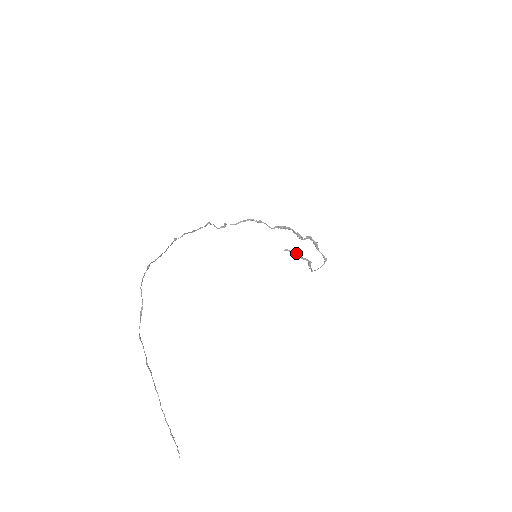
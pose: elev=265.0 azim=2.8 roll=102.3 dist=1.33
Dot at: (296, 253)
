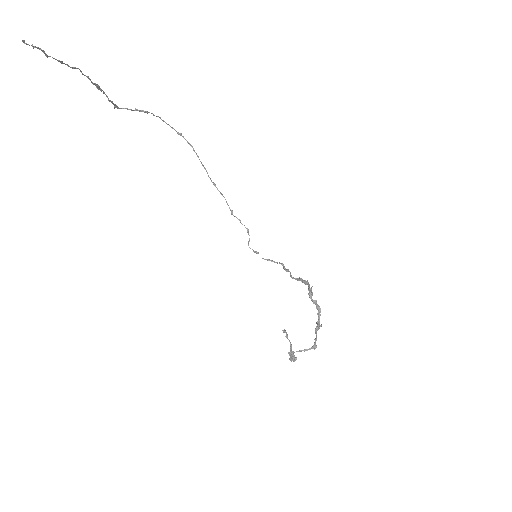
Dot at: occluded
